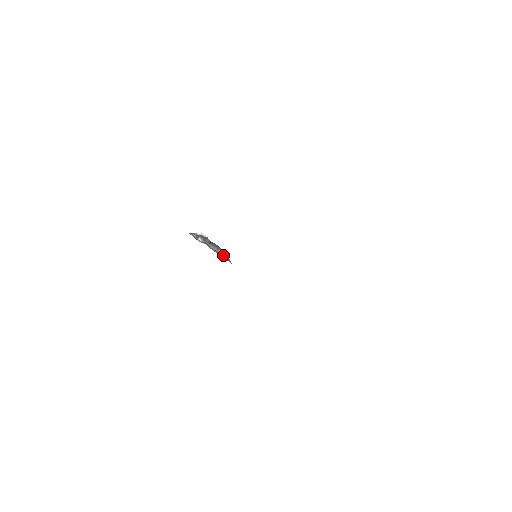
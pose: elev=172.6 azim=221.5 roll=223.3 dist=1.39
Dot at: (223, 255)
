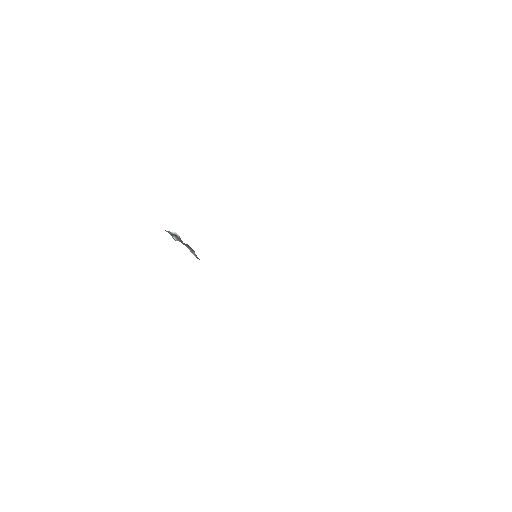
Dot at: (198, 258)
